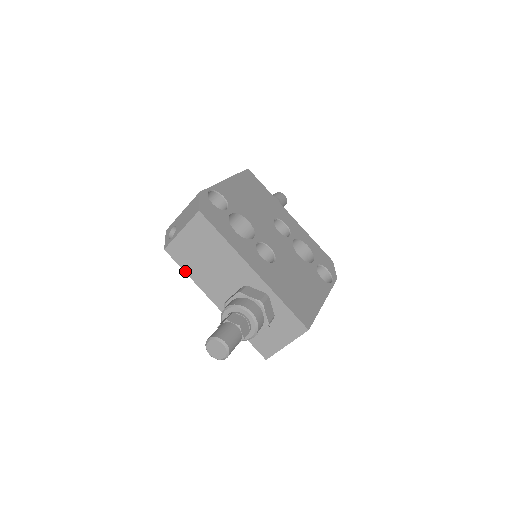
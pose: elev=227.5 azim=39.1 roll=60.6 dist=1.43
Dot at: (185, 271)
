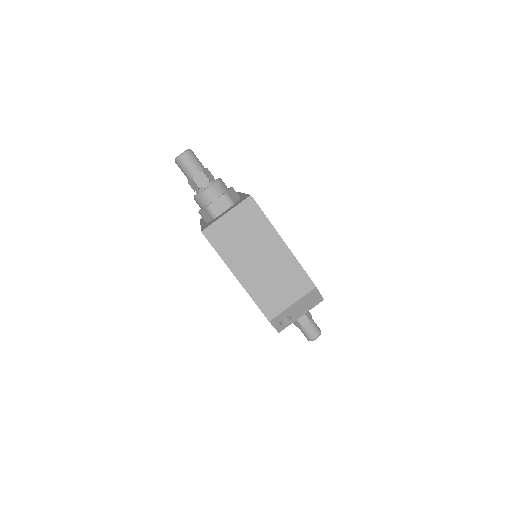
Dot at: occluded
